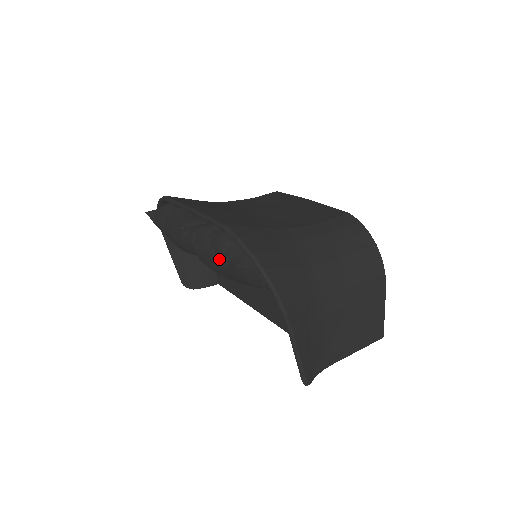
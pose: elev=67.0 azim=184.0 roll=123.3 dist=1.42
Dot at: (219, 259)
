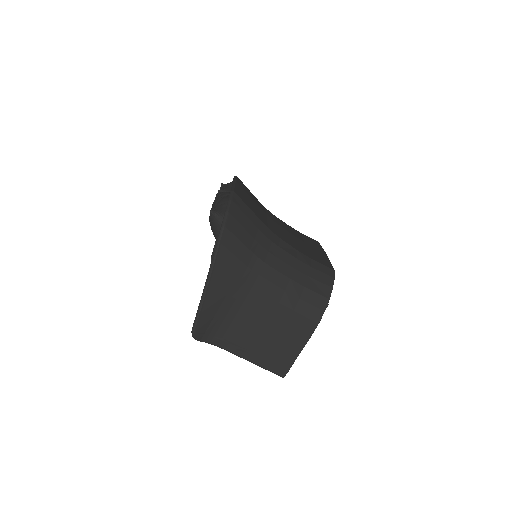
Dot at: occluded
